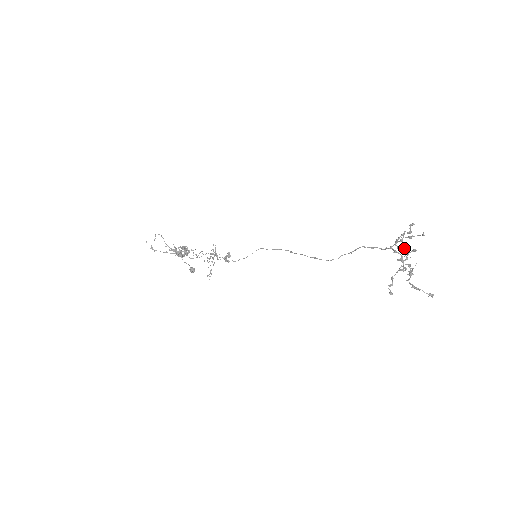
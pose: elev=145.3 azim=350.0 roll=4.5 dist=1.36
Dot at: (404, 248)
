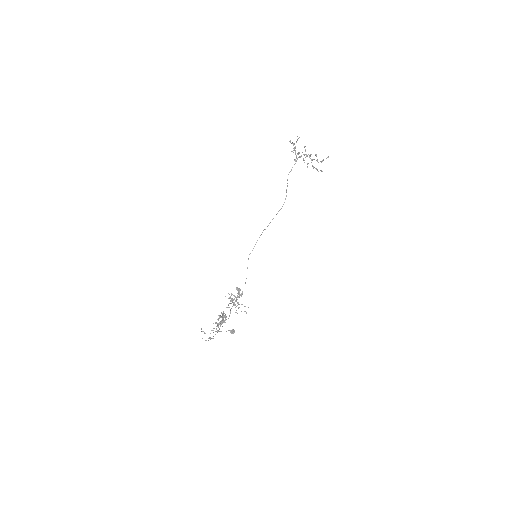
Dot at: occluded
